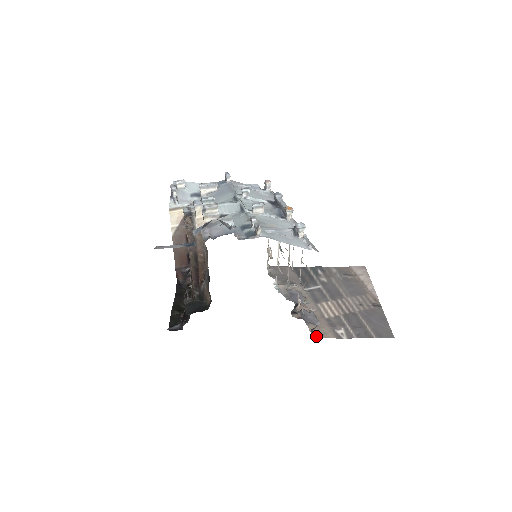
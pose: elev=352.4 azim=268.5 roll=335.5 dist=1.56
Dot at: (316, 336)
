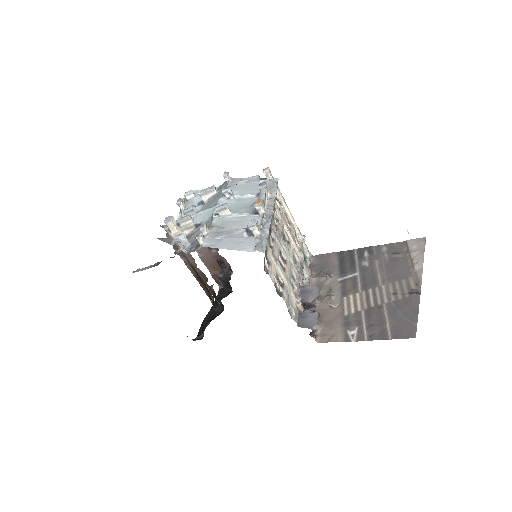
Dot at: (321, 340)
